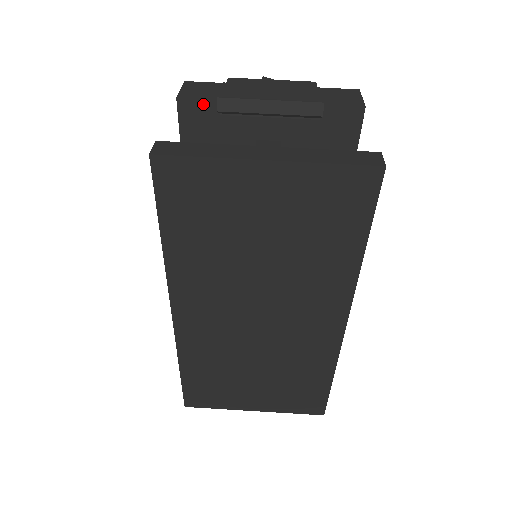
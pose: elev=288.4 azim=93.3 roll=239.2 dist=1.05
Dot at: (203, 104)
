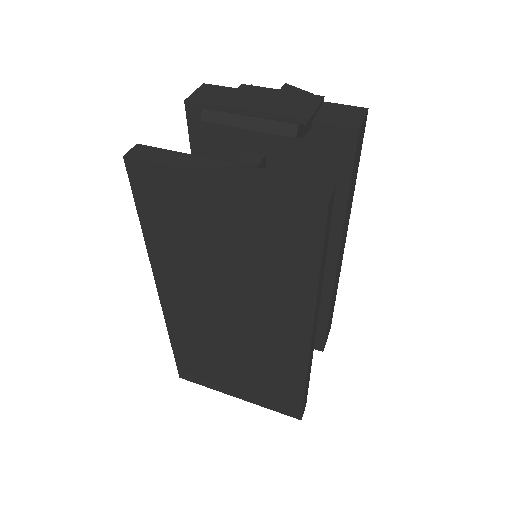
Dot at: occluded
